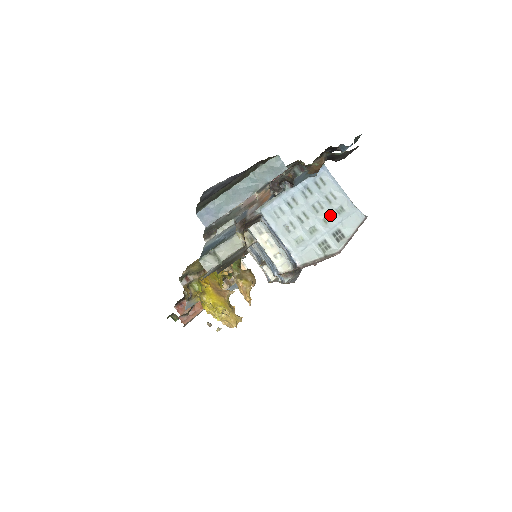
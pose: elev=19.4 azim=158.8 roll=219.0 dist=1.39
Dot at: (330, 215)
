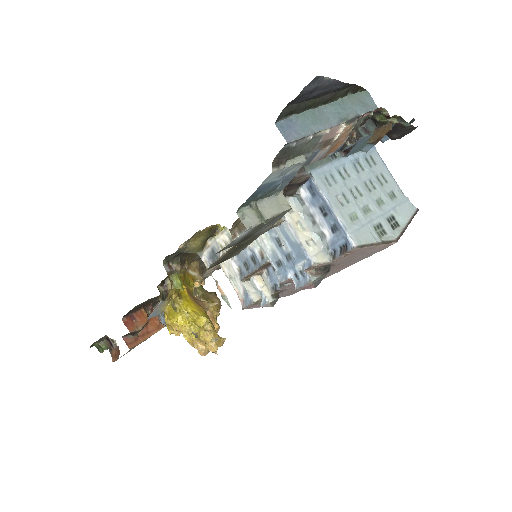
Dot at: (383, 198)
